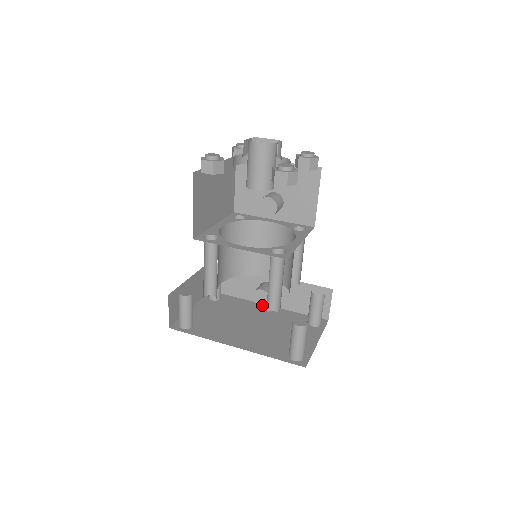
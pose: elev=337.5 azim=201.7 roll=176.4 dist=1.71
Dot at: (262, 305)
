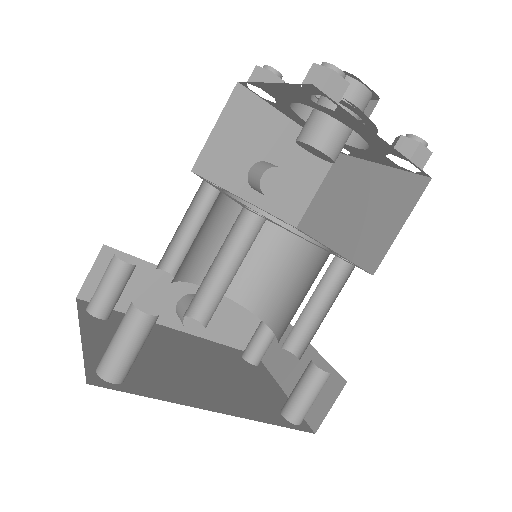
Dot at: (194, 332)
